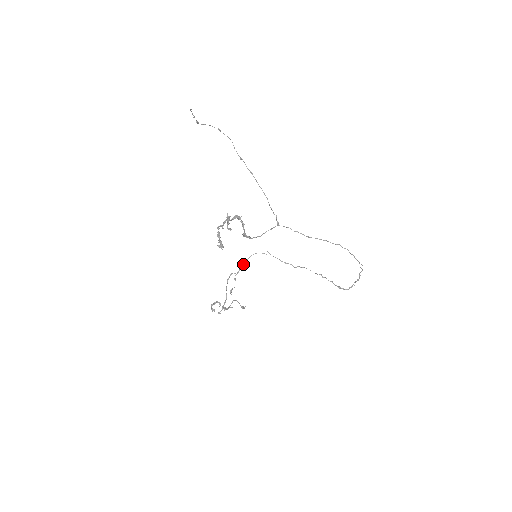
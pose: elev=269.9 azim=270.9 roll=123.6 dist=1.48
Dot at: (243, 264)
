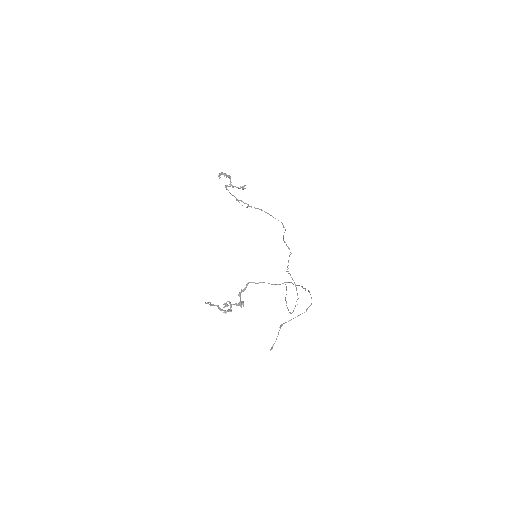
Dot at: (264, 211)
